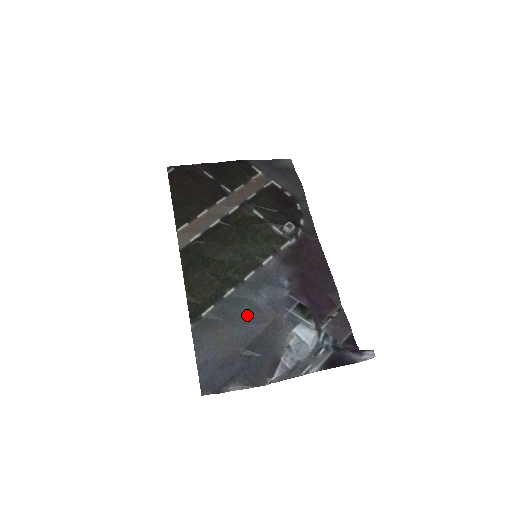
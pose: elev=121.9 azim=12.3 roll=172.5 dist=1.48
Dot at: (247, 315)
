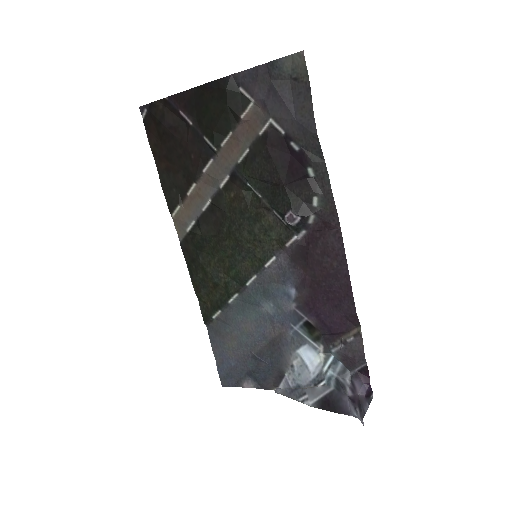
Dot at: (253, 323)
